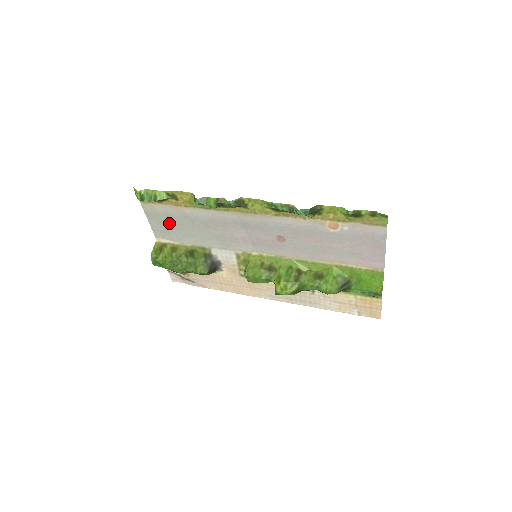
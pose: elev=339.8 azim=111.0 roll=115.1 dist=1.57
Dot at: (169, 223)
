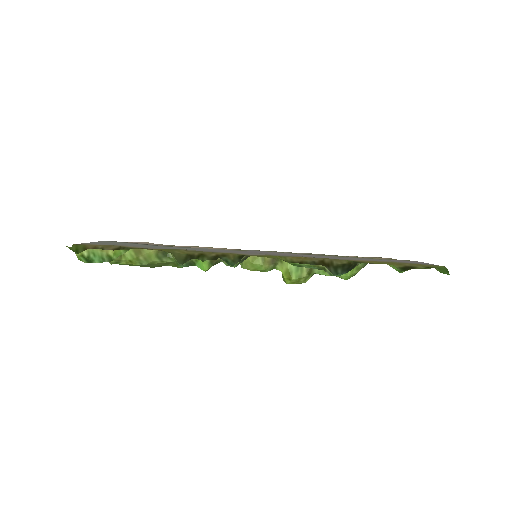
Dot at: (127, 244)
